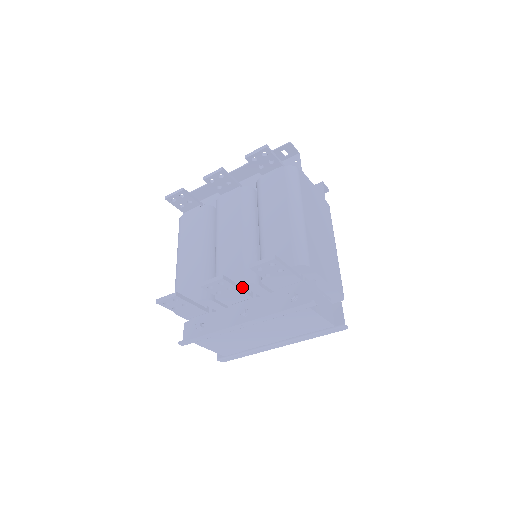
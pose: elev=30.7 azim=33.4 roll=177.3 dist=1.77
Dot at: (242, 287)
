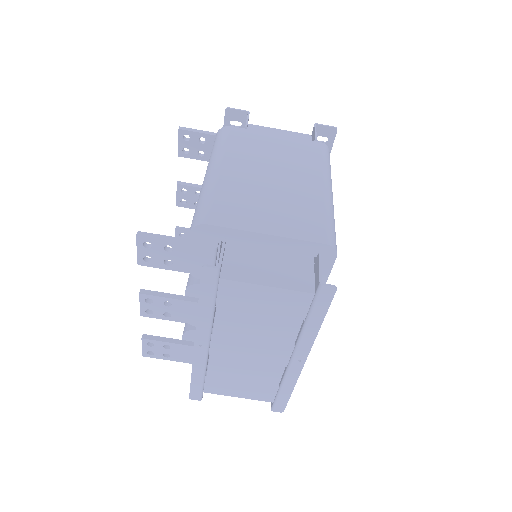
Dot at: (184, 296)
